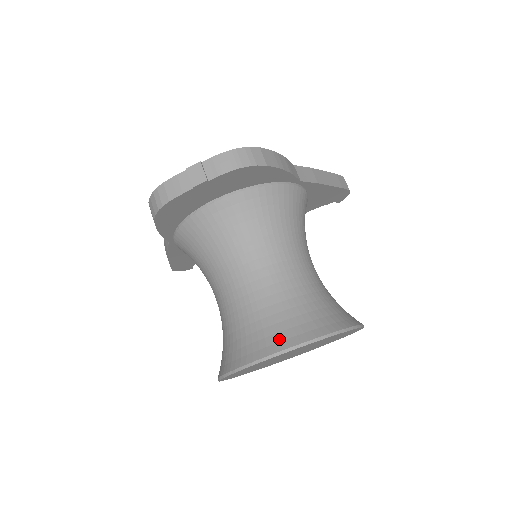
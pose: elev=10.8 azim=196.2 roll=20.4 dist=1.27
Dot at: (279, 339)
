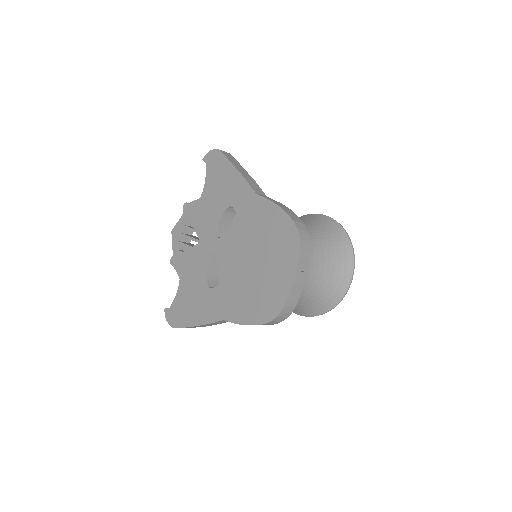
Dot at: (345, 271)
